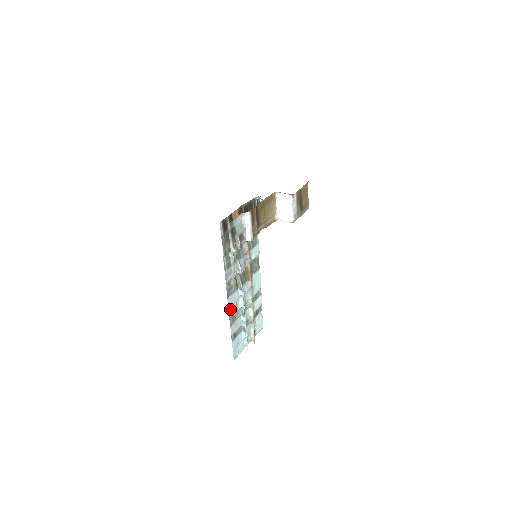
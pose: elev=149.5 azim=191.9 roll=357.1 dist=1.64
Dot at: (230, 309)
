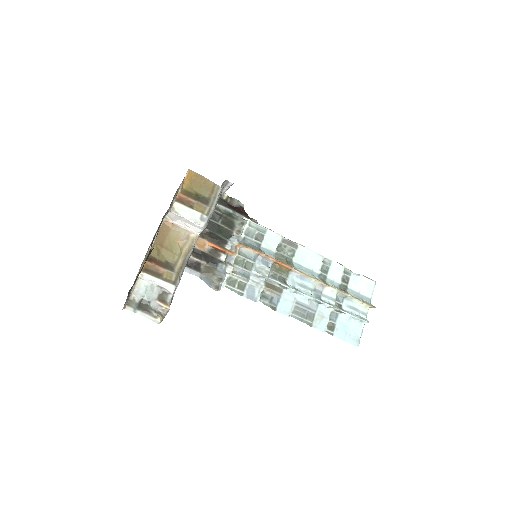
Dot at: (293, 314)
